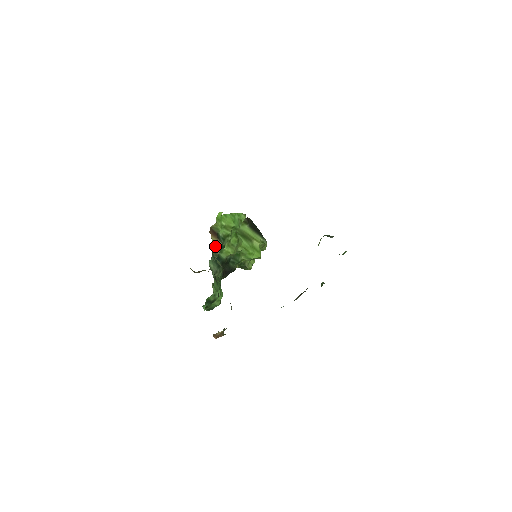
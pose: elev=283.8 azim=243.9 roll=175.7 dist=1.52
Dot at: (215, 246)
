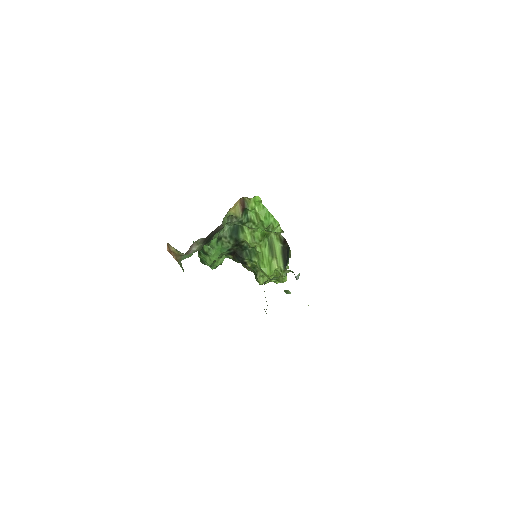
Dot at: (234, 211)
